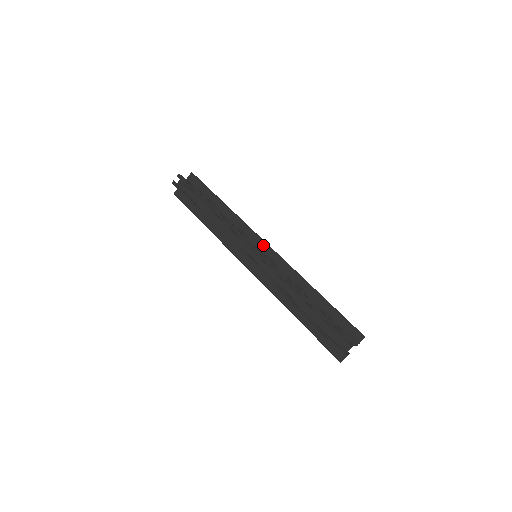
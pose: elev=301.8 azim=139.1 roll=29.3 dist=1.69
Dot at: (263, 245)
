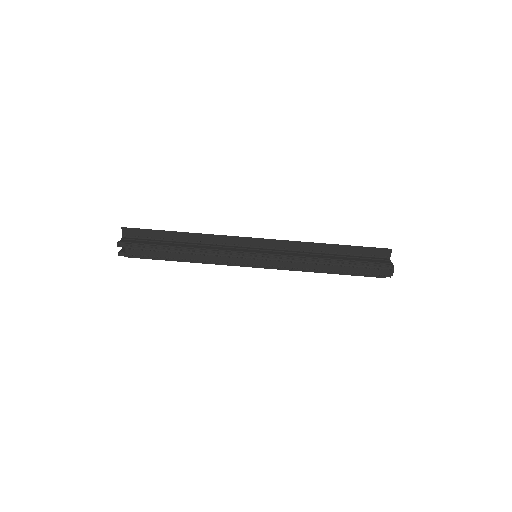
Dot at: (252, 242)
